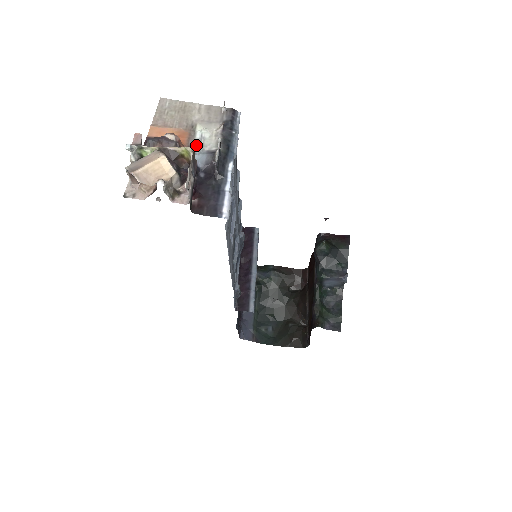
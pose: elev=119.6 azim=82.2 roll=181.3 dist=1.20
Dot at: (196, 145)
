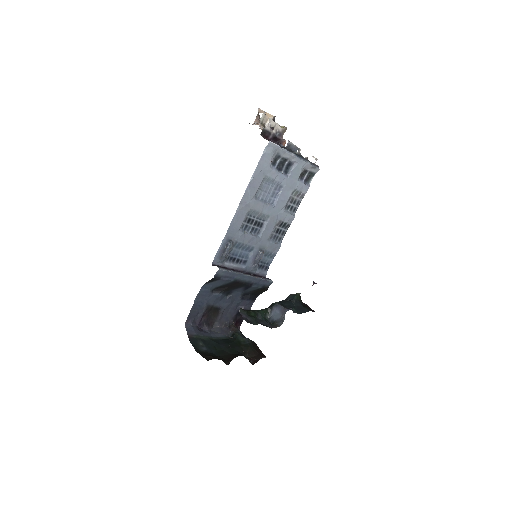
Dot at: occluded
